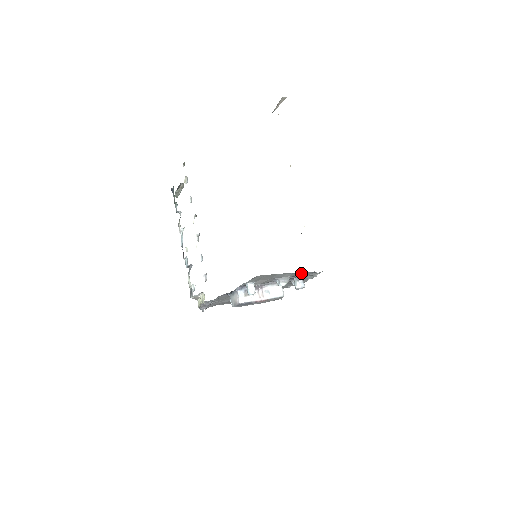
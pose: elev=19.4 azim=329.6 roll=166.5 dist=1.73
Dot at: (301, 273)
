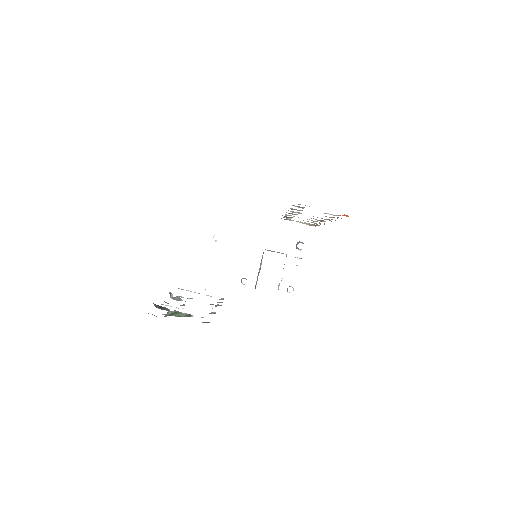
Dot at: occluded
